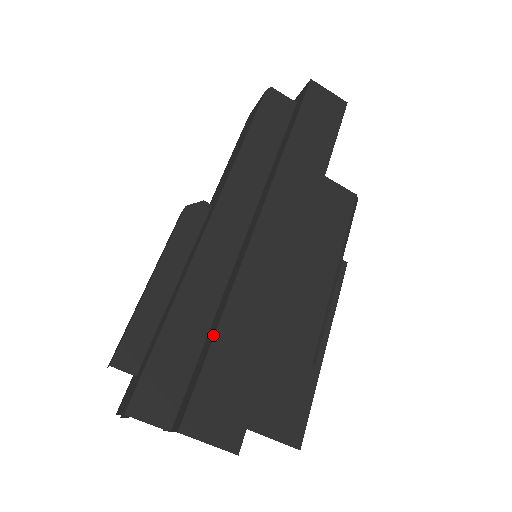
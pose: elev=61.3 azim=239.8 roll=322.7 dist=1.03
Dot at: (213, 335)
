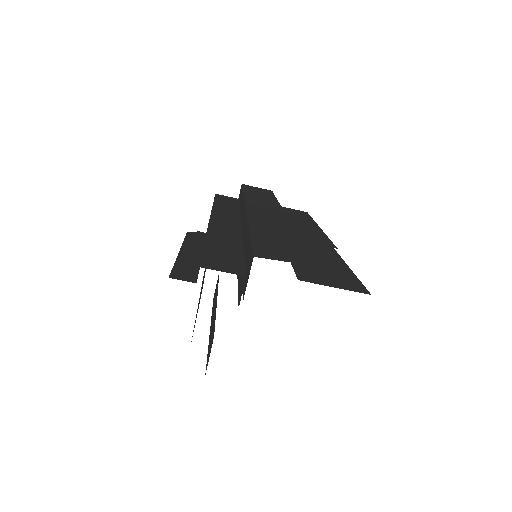
Dot at: (248, 230)
